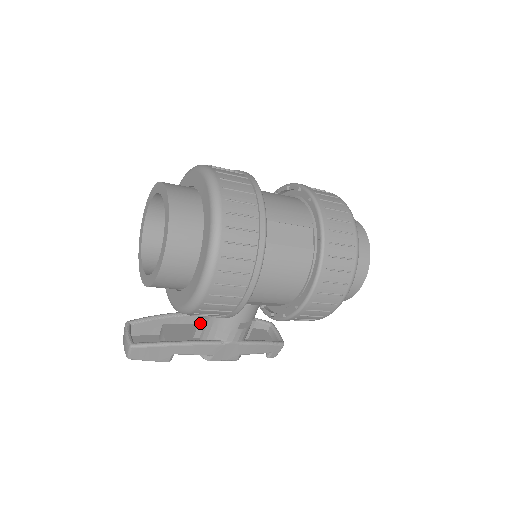
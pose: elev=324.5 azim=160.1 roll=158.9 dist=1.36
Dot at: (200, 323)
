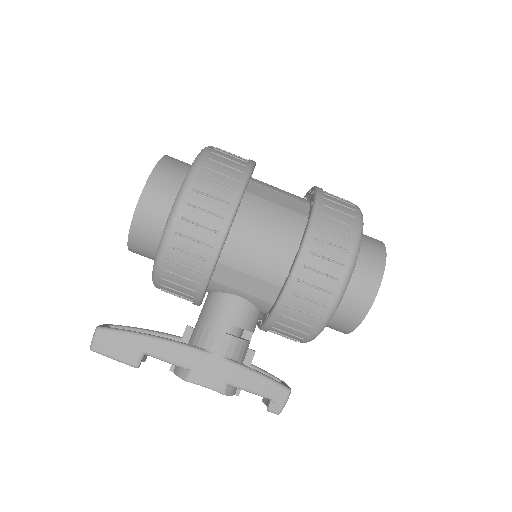
Dot at: (185, 333)
